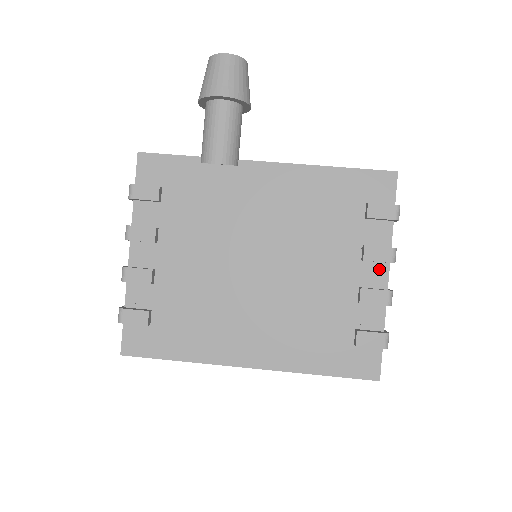
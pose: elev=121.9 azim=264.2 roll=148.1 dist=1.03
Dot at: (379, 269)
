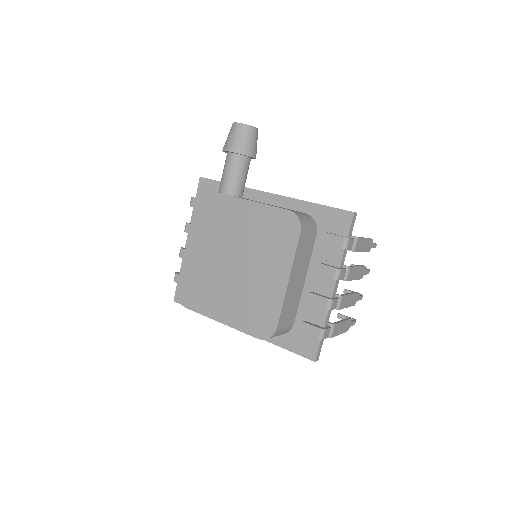
Dot at: (328, 282)
